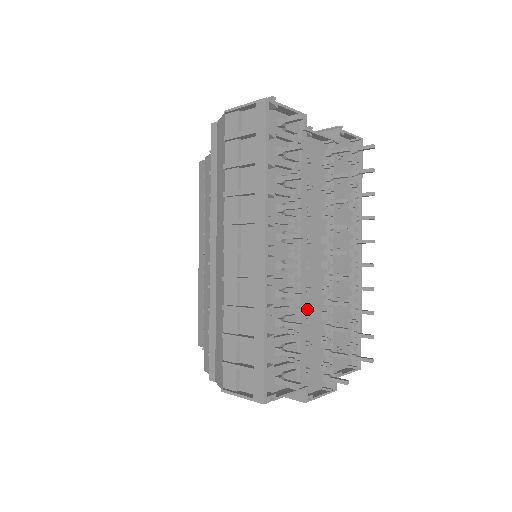
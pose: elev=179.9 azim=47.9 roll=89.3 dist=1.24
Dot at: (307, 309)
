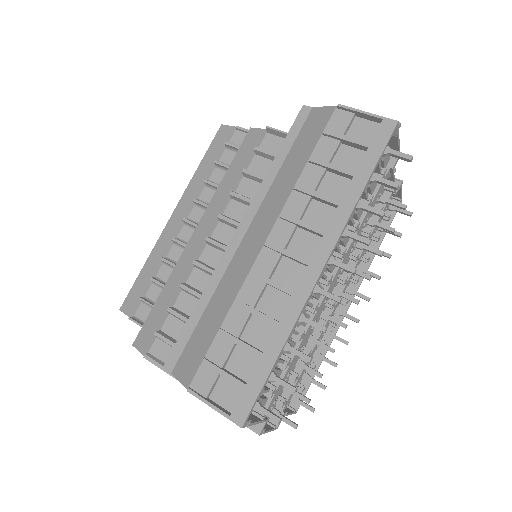
Dot at: occluded
